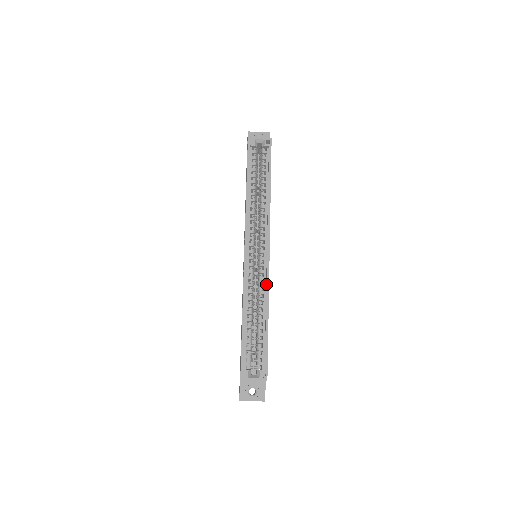
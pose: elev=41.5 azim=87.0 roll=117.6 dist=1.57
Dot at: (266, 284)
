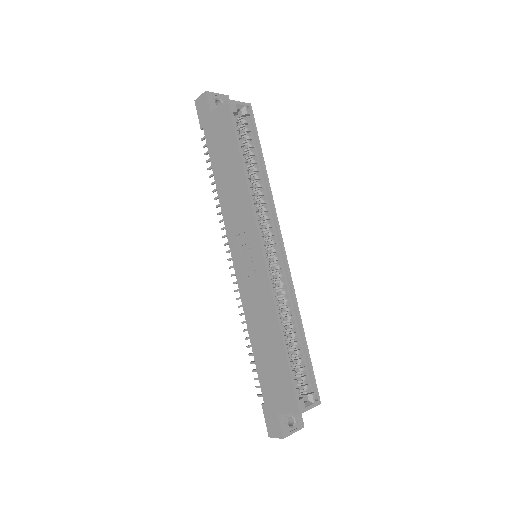
Dot at: (292, 289)
